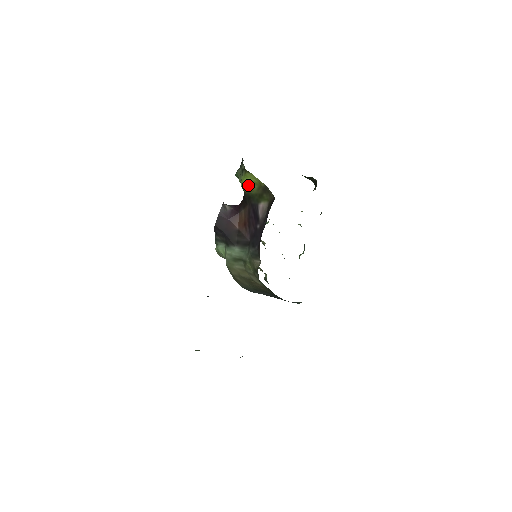
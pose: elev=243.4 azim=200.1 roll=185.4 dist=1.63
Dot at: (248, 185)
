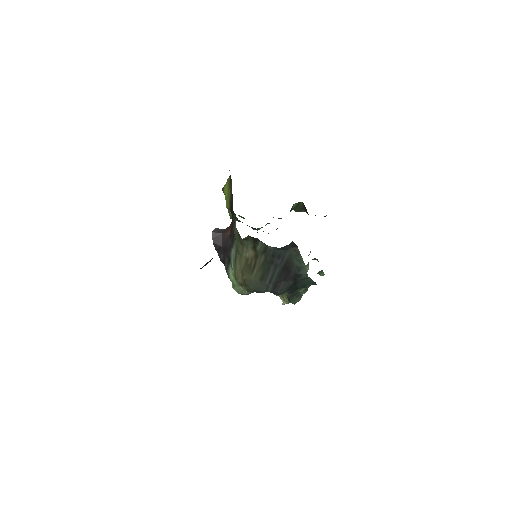
Dot at: (227, 198)
